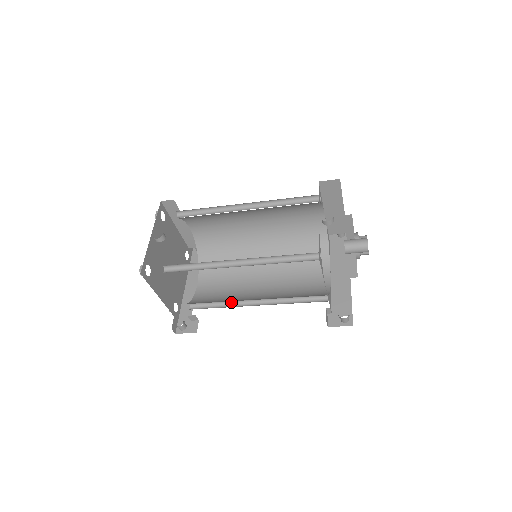
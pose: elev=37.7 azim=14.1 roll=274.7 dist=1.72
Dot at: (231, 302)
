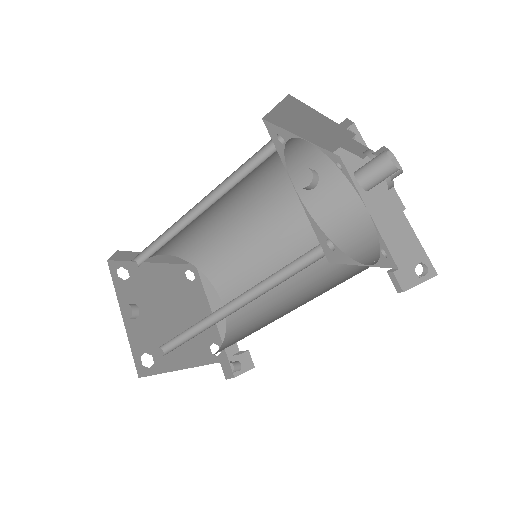
Dot at: occluded
